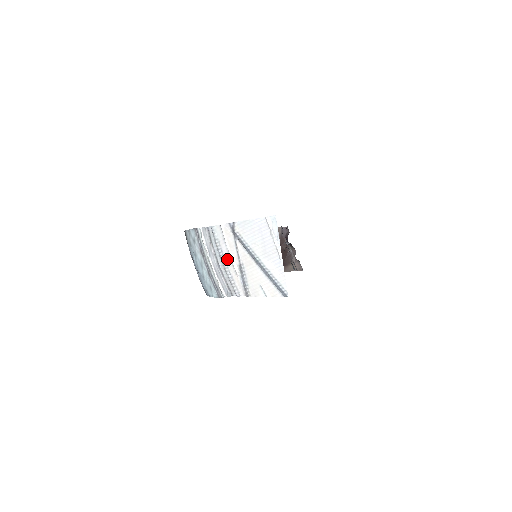
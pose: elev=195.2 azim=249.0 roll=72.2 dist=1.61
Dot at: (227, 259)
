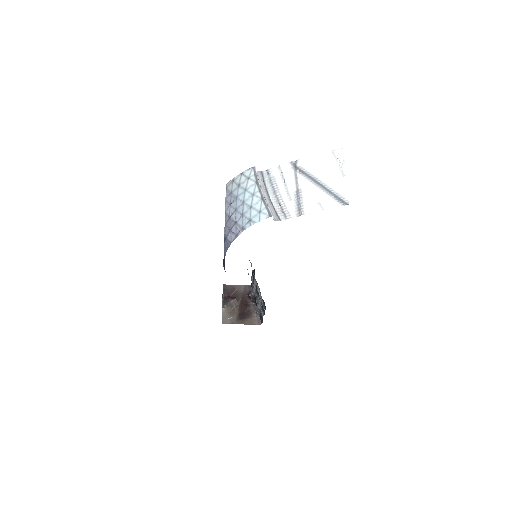
Dot at: (282, 190)
